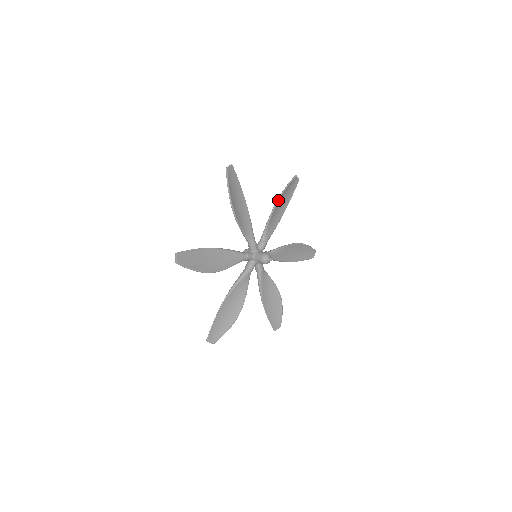
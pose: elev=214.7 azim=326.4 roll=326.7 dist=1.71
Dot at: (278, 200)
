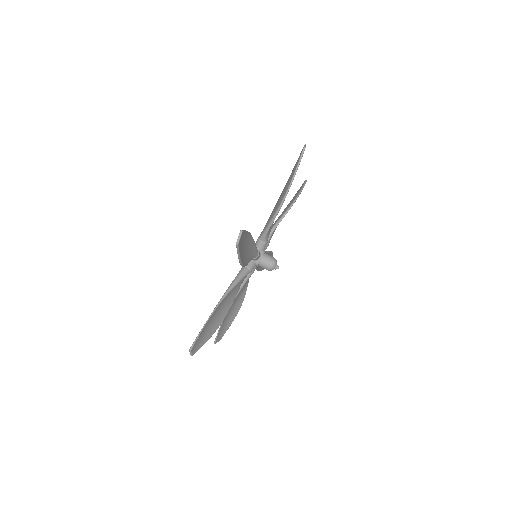
Dot at: occluded
